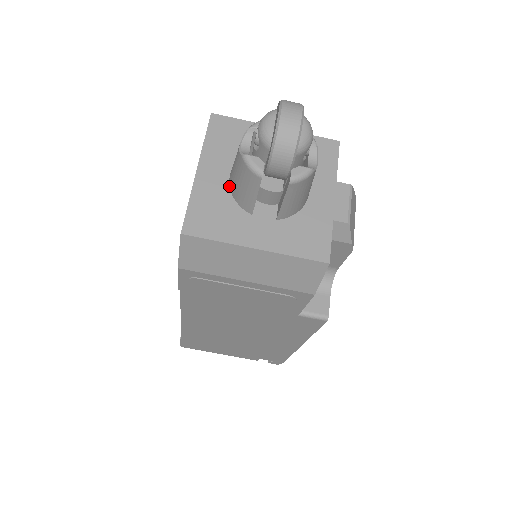
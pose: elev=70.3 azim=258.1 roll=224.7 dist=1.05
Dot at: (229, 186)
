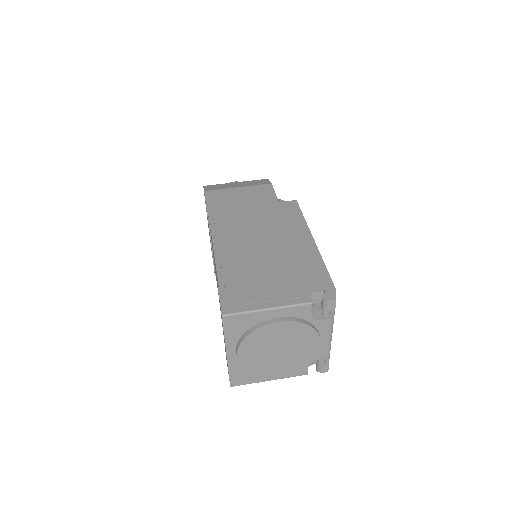
Dot at: occluded
